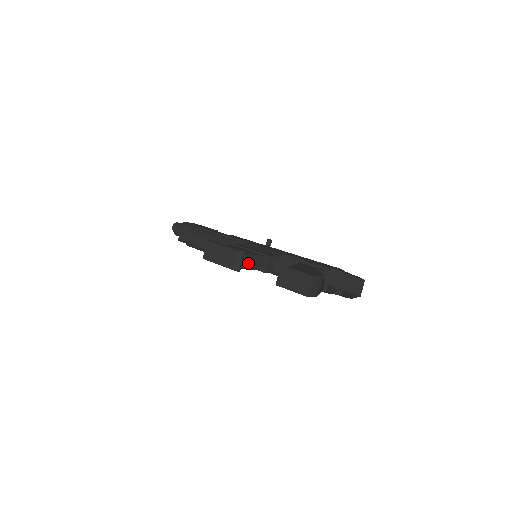
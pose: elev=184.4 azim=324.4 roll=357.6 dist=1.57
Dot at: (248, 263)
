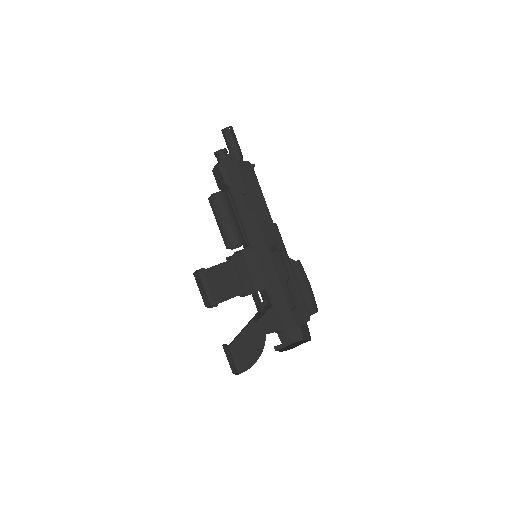
Dot at: occluded
